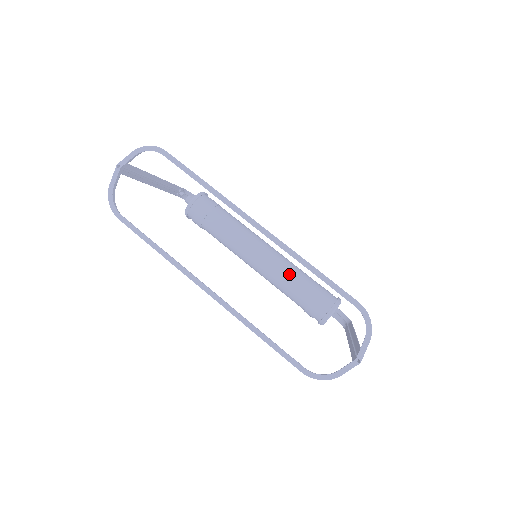
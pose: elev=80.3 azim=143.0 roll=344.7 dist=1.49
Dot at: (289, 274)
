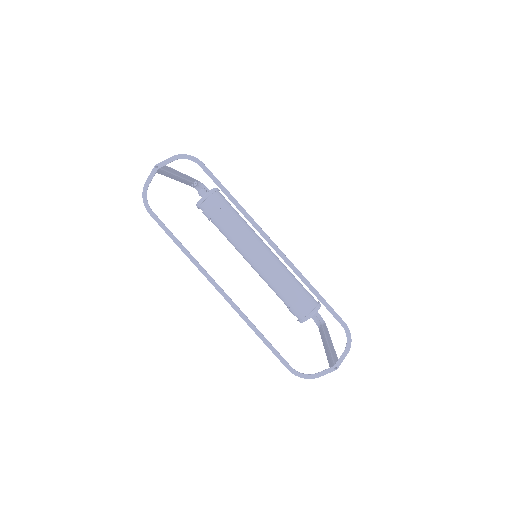
Dot at: (282, 276)
